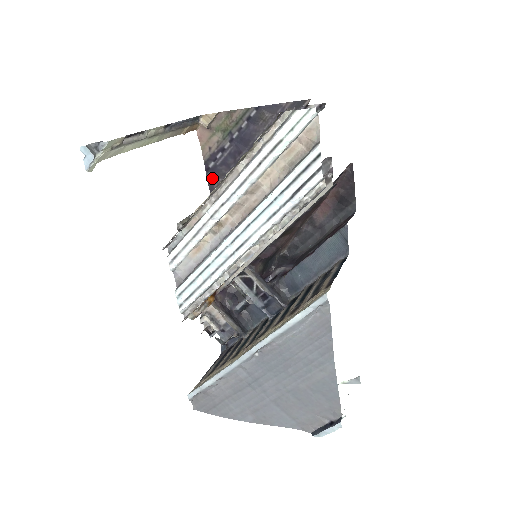
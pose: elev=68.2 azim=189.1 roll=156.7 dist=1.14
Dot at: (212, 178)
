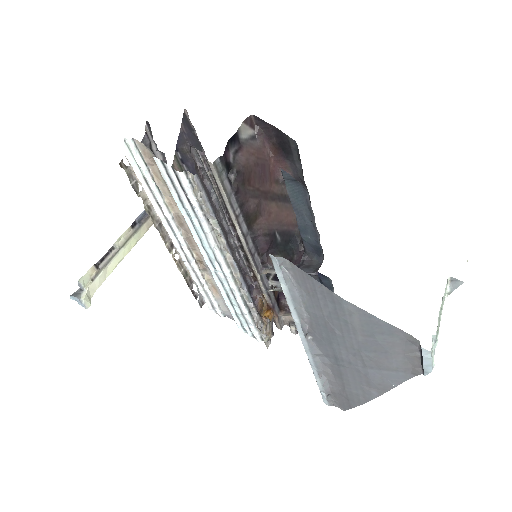
Dot at: occluded
